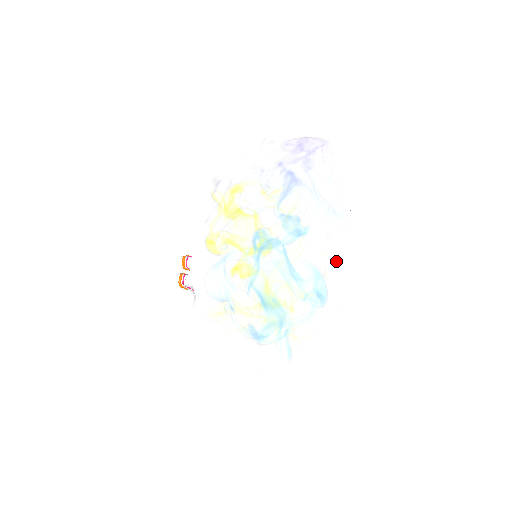
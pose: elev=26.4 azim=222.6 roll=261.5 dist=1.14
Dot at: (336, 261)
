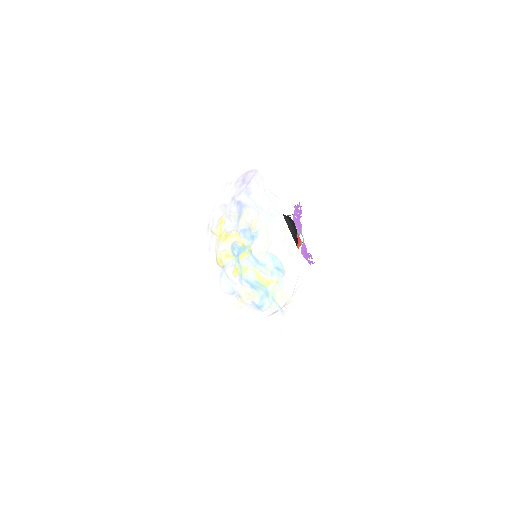
Dot at: (281, 245)
